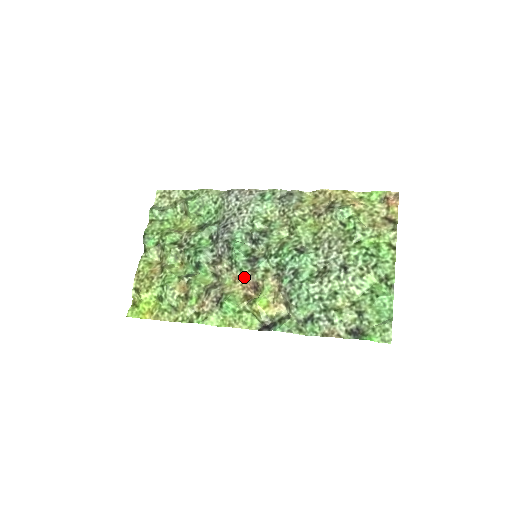
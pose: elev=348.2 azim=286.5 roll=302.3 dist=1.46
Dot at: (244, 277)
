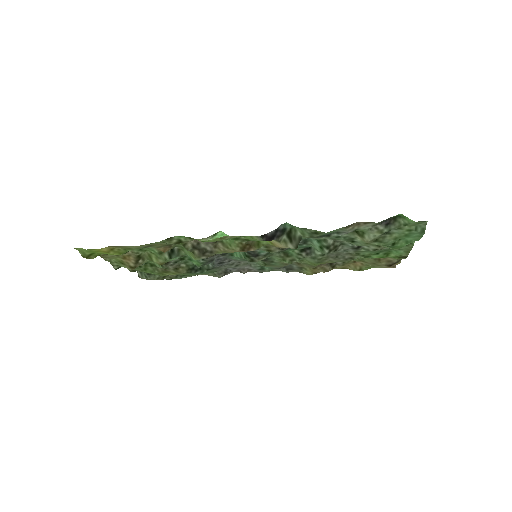
Dot at: occluded
